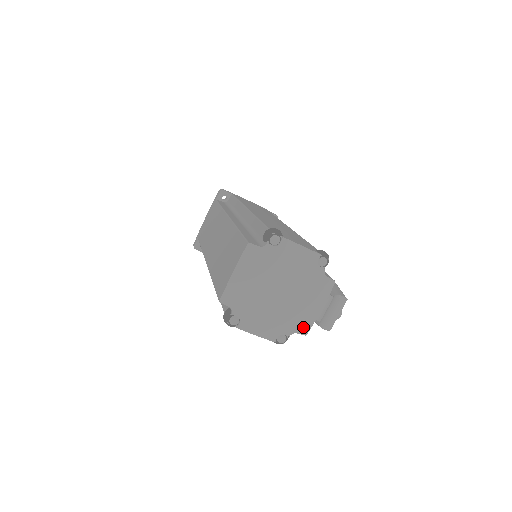
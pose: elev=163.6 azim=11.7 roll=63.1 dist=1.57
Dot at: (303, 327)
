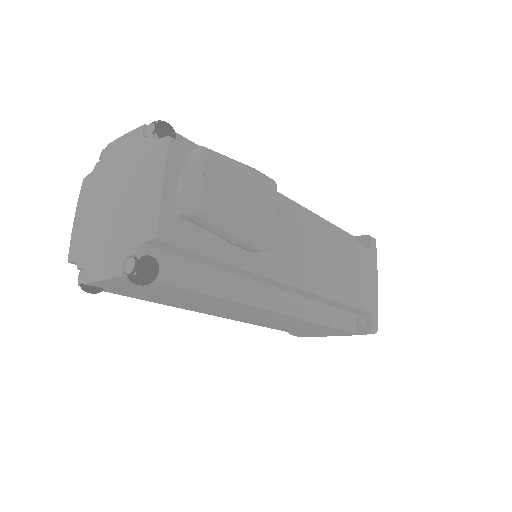
Dot at: (148, 228)
